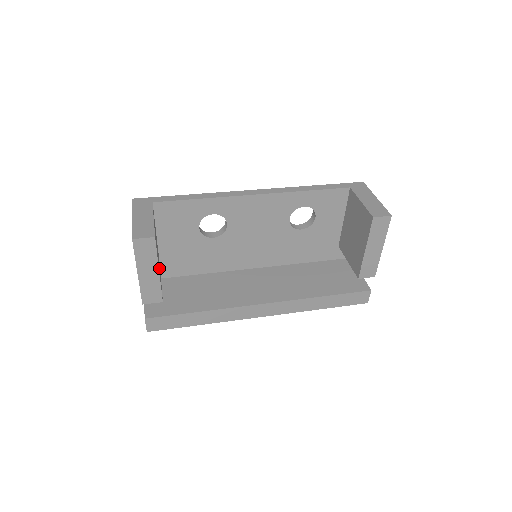
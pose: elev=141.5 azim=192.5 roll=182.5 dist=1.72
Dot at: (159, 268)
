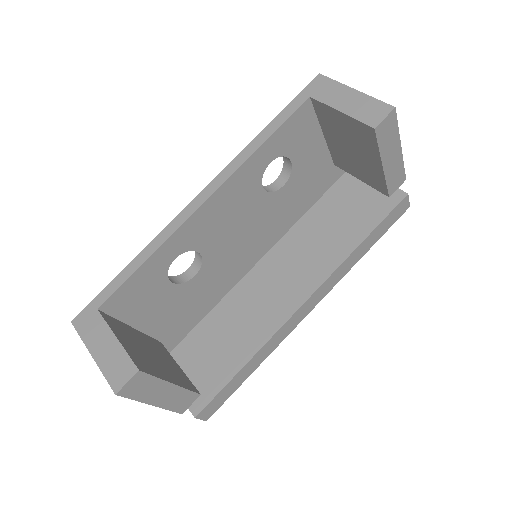
Dot at: (167, 366)
